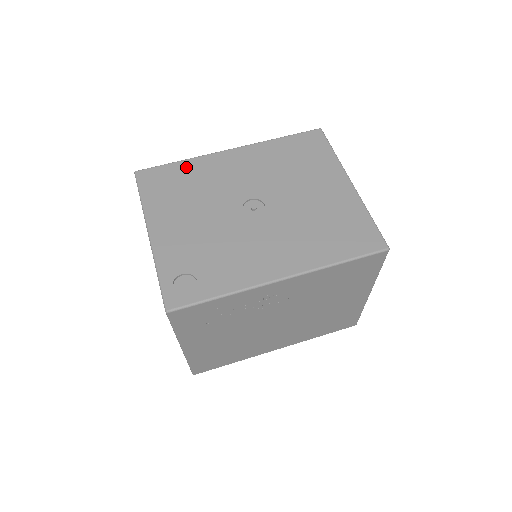
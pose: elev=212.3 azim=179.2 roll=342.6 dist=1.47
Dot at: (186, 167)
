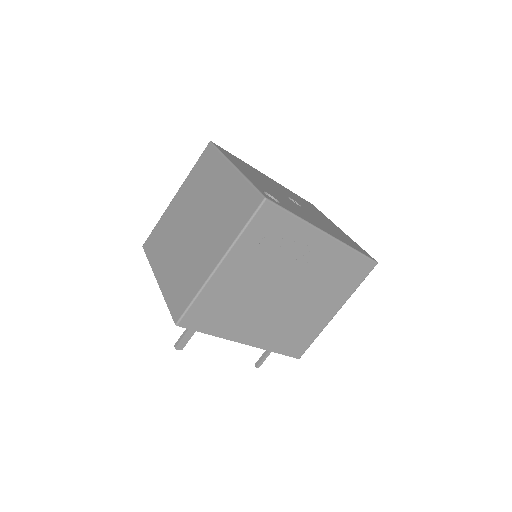
Dot at: (244, 162)
